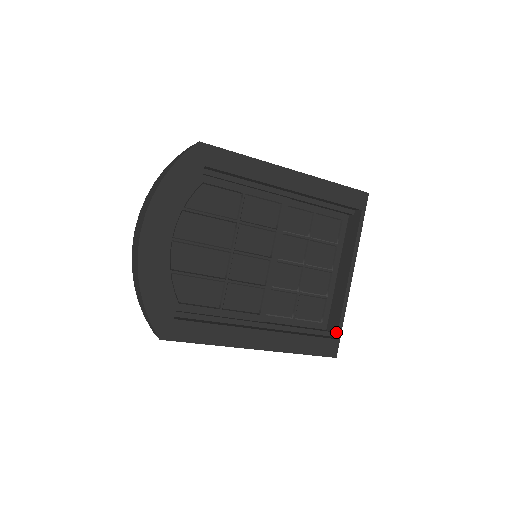
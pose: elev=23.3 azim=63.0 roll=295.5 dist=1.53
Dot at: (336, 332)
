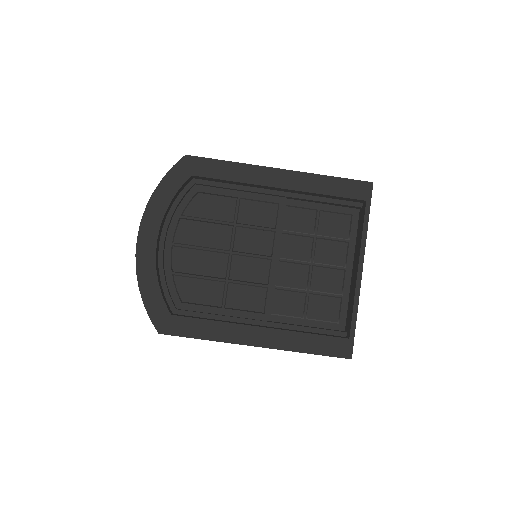
Dot at: (349, 331)
